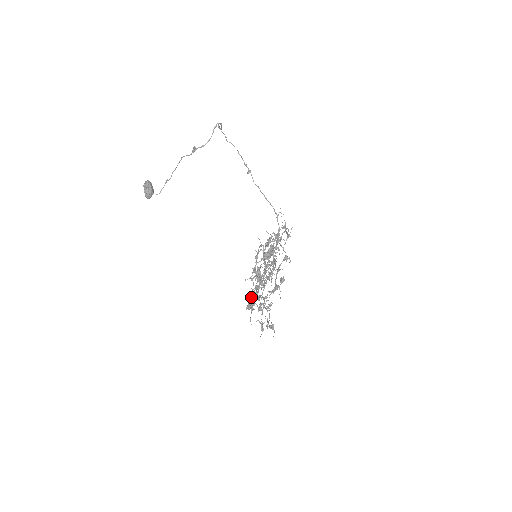
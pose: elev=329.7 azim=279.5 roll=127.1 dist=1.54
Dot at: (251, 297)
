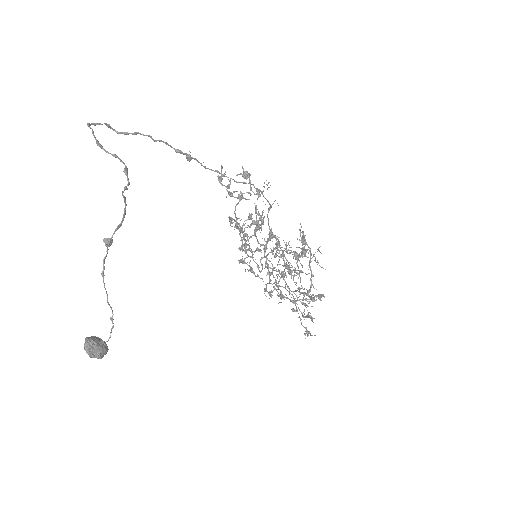
Dot at: (265, 289)
